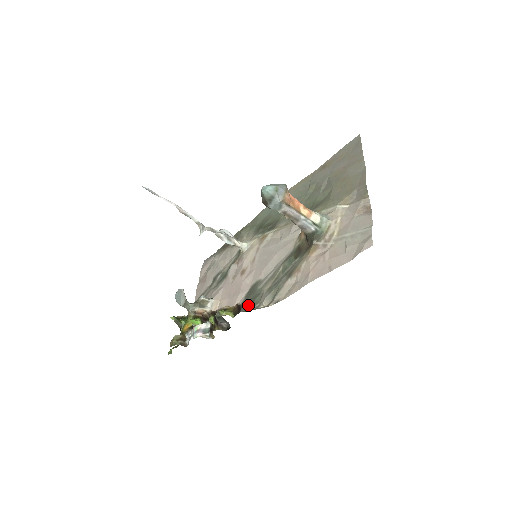
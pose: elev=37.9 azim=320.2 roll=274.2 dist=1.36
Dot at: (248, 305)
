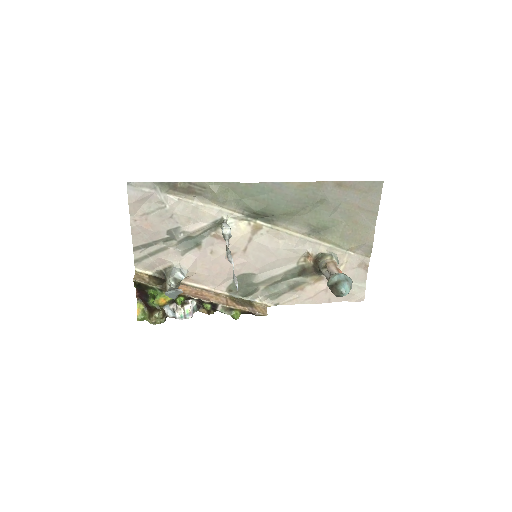
Dot at: (241, 293)
